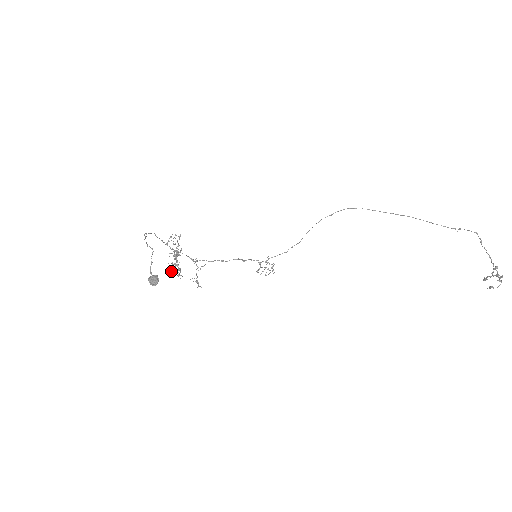
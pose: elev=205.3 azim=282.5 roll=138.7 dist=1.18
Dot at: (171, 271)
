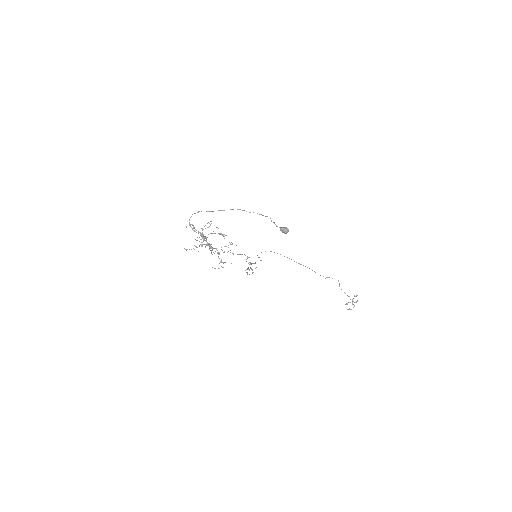
Dot at: (209, 247)
